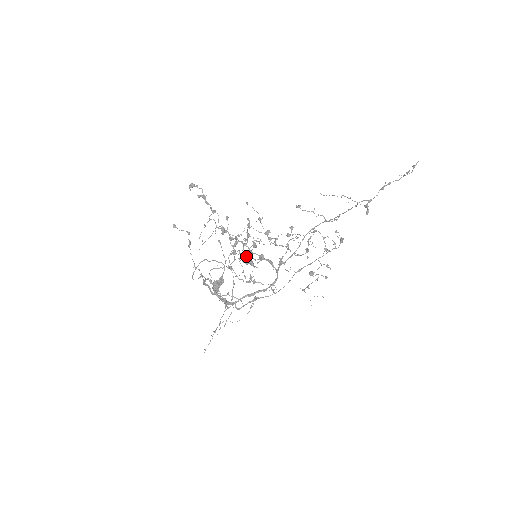
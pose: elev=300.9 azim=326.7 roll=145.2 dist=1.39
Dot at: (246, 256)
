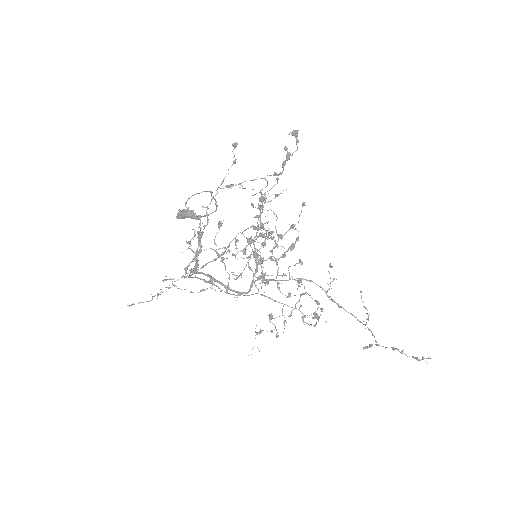
Dot at: (258, 263)
